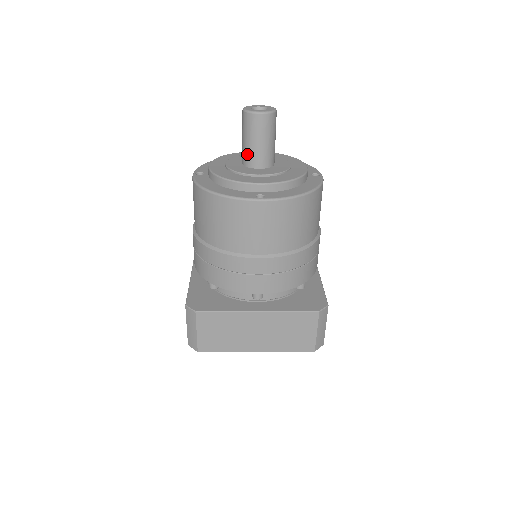
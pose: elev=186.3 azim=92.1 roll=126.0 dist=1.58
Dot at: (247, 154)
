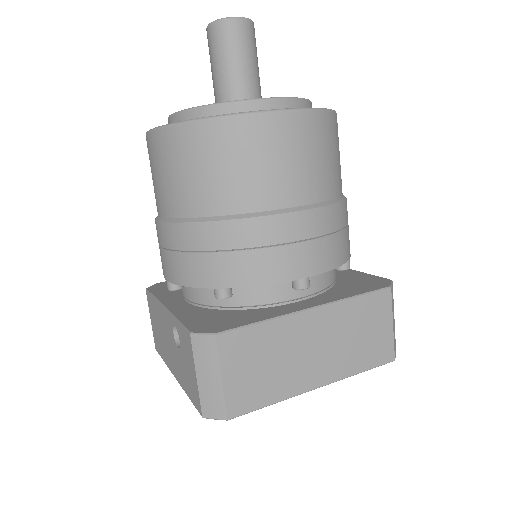
Dot at: (228, 84)
